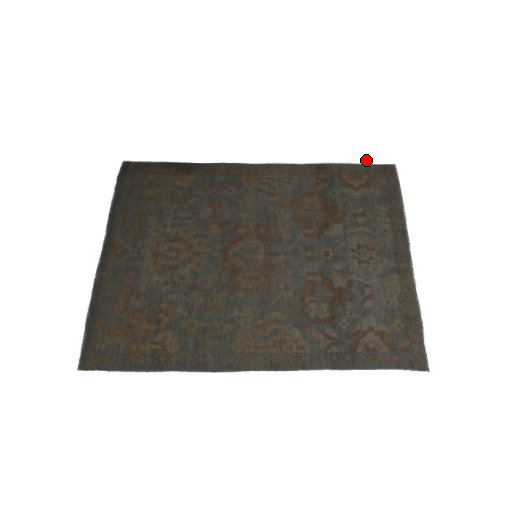
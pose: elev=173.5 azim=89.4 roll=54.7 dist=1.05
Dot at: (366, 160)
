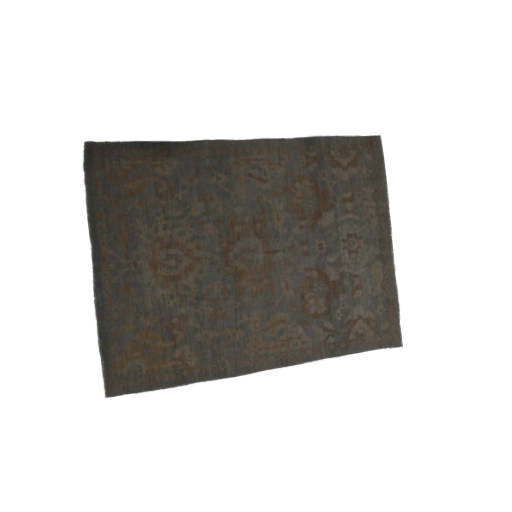
Dot at: (353, 131)
